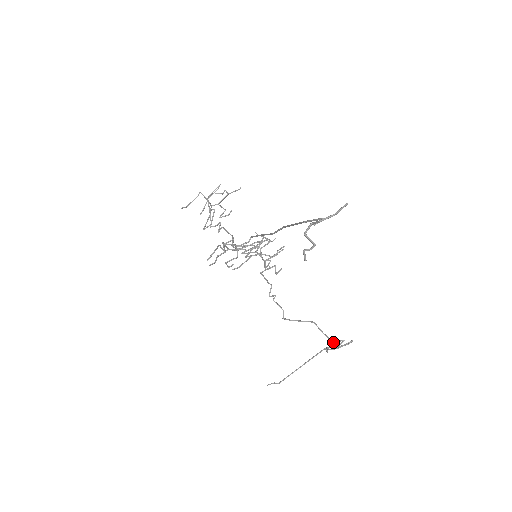
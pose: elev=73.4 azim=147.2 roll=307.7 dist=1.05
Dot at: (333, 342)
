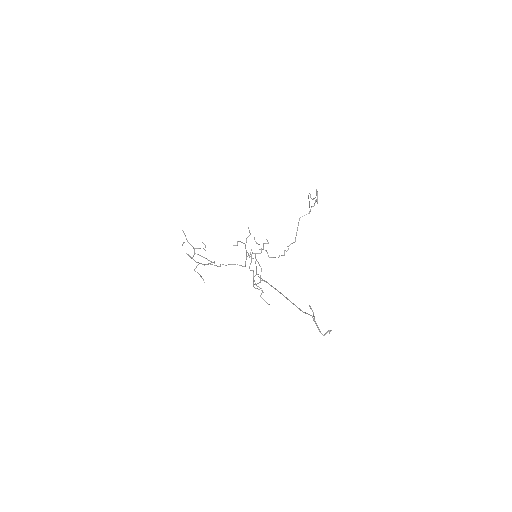
Dot at: occluded
